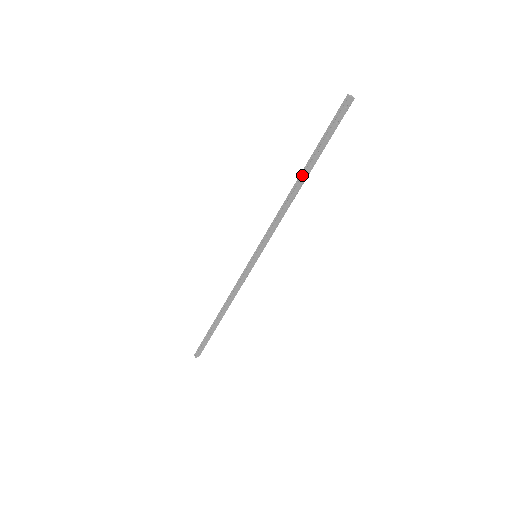
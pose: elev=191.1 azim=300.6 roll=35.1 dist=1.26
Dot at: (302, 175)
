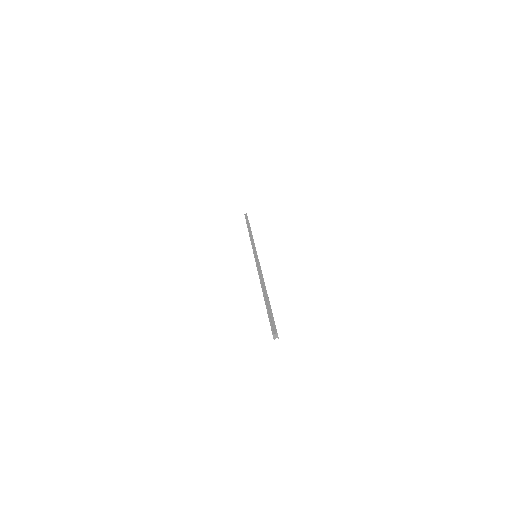
Dot at: (250, 227)
